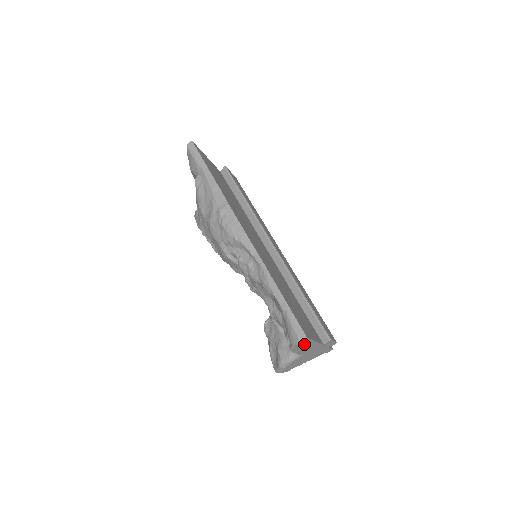
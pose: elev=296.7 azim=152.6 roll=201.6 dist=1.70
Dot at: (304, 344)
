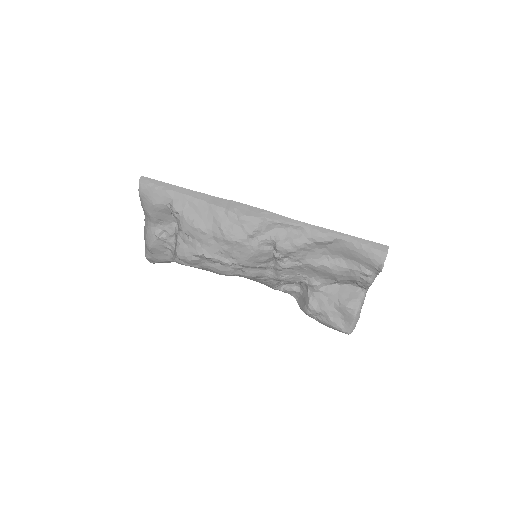
Dot at: occluded
